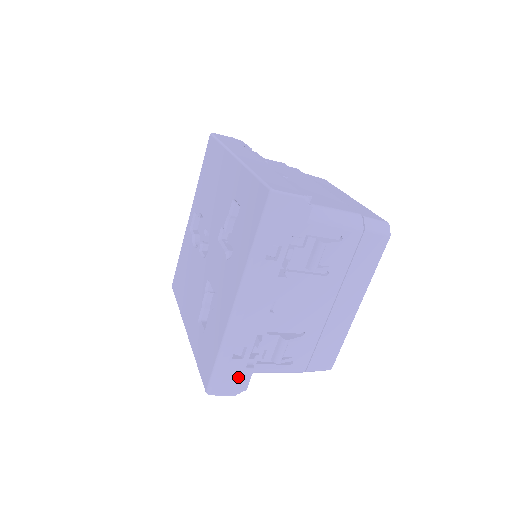
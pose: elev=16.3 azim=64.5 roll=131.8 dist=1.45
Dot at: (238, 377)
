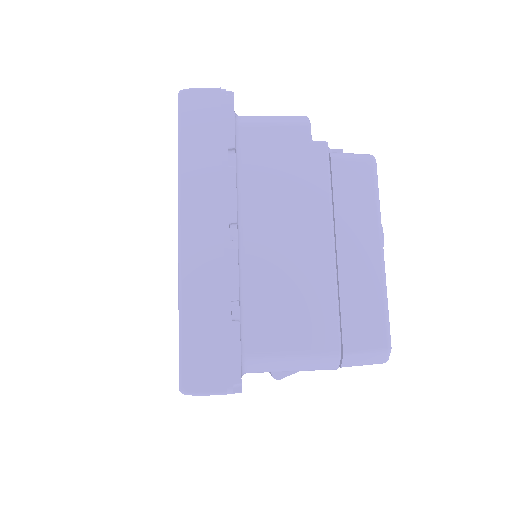
Dot at: occluded
